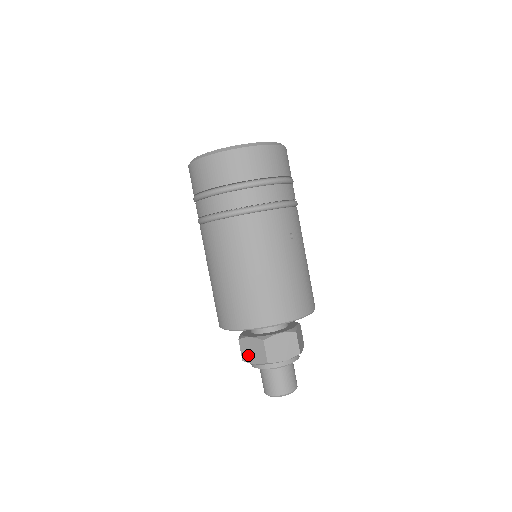
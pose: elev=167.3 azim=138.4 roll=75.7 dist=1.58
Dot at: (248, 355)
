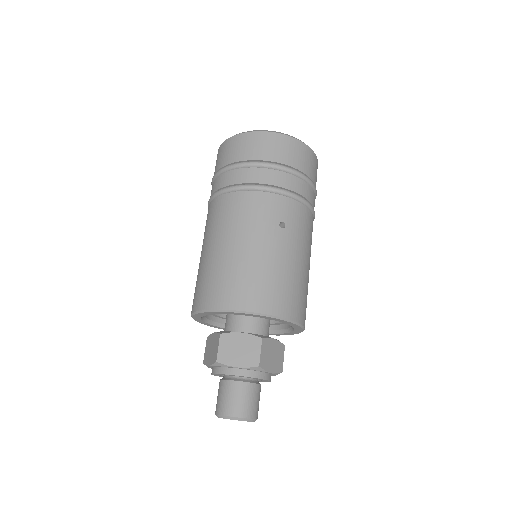
Dot at: (207, 355)
